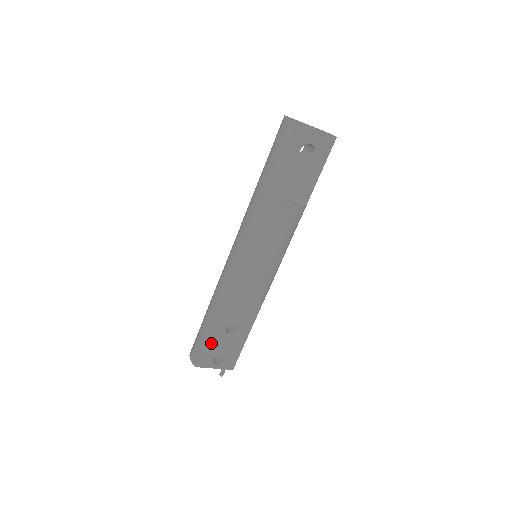
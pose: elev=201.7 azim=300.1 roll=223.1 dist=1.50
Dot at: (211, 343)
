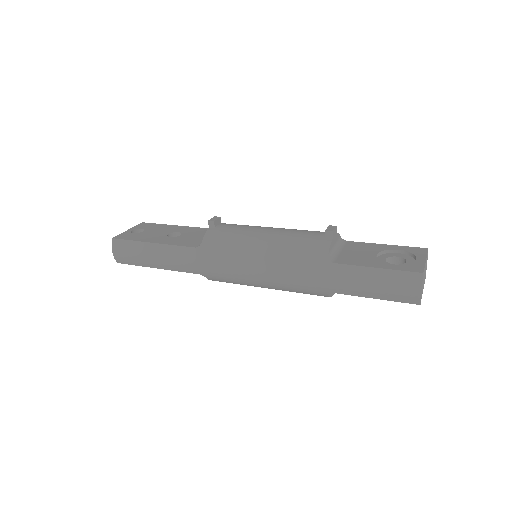
Dot at: occluded
